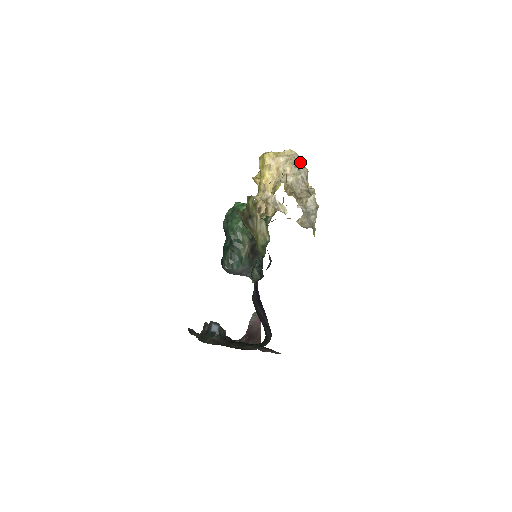
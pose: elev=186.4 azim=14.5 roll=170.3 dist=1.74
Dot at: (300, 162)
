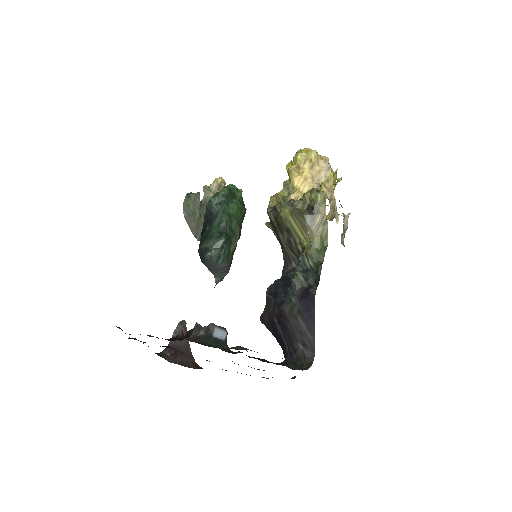
Dot at: occluded
